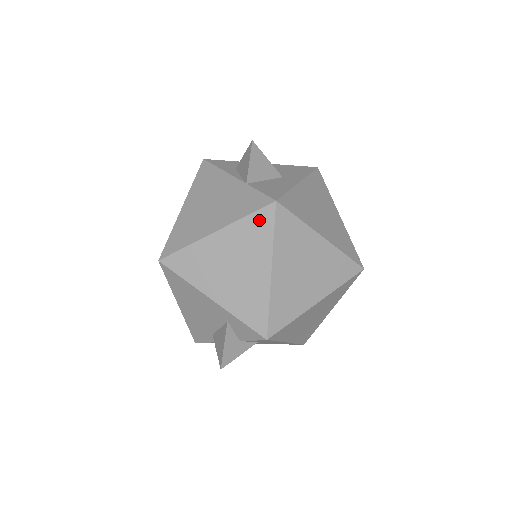
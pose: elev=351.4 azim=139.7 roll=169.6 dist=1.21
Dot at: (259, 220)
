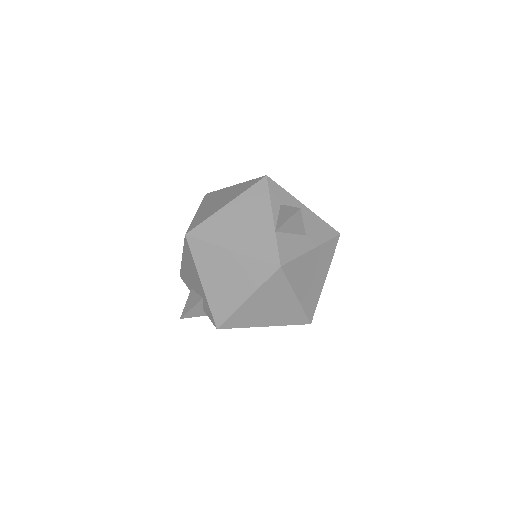
Dot at: (262, 267)
